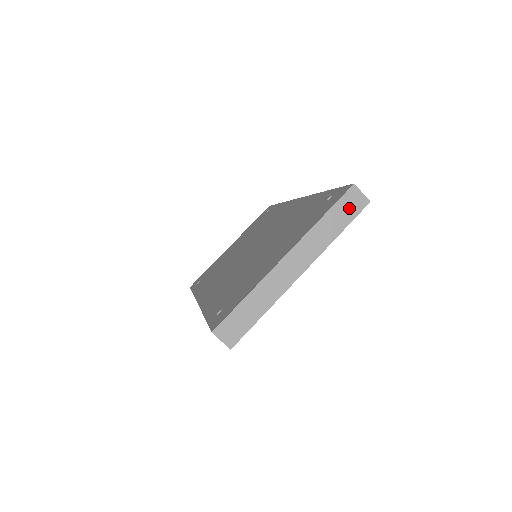
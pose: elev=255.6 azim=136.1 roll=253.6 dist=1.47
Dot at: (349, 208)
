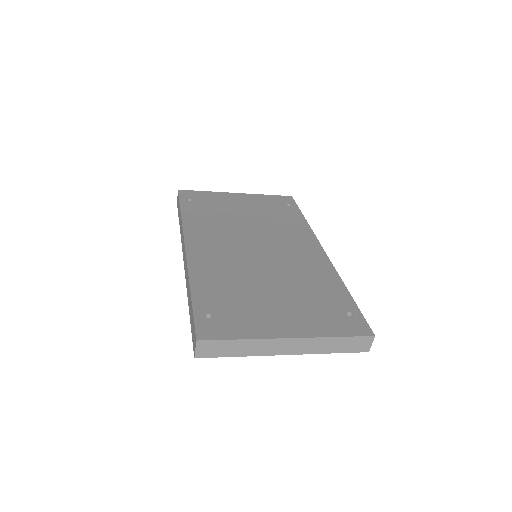
Dot at: (355, 345)
